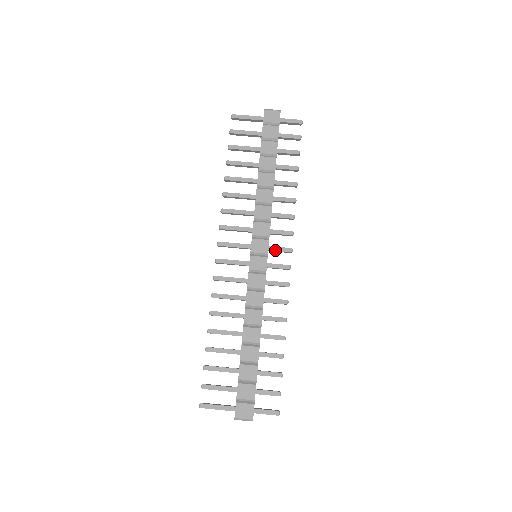
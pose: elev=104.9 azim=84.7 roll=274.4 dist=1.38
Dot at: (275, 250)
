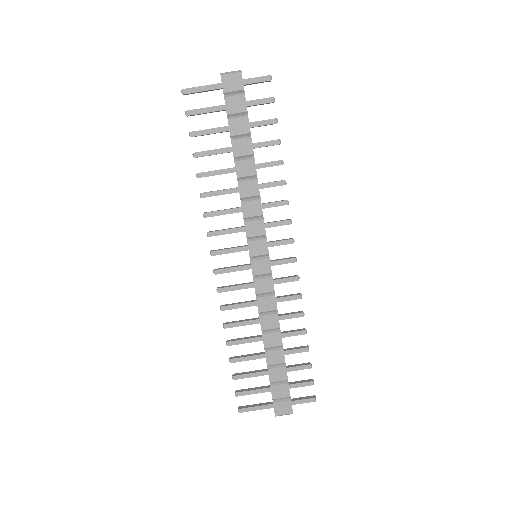
Dot at: (275, 245)
